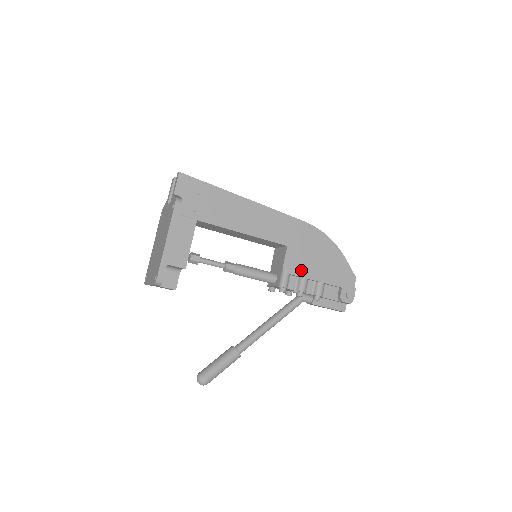
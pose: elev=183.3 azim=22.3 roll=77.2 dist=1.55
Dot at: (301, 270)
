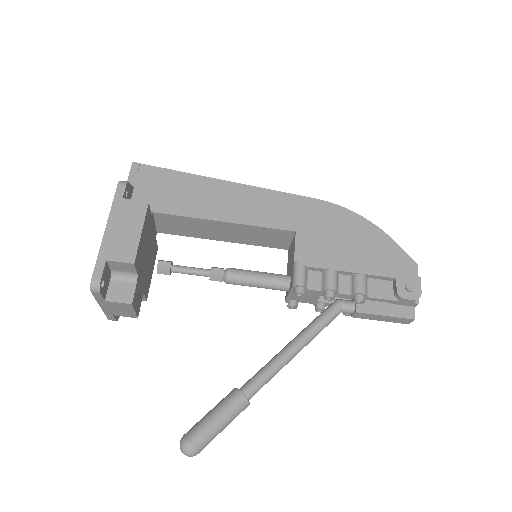
Dot at: (324, 261)
